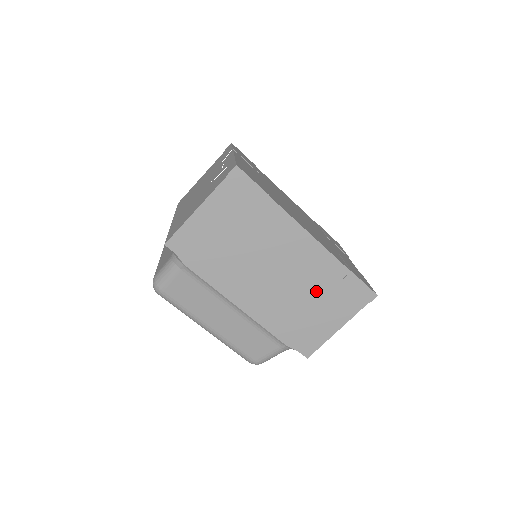
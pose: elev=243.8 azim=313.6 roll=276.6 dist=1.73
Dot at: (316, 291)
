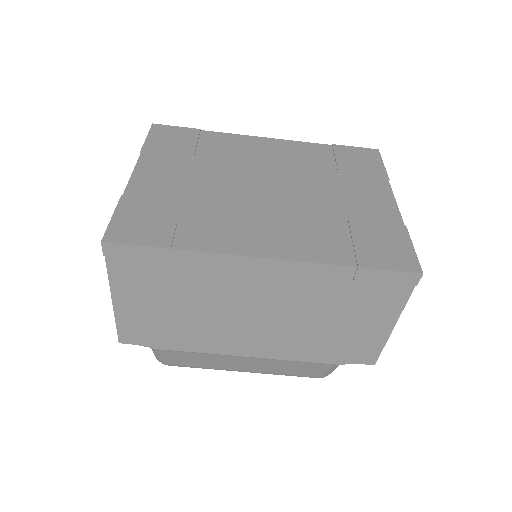
Dot at: (327, 306)
